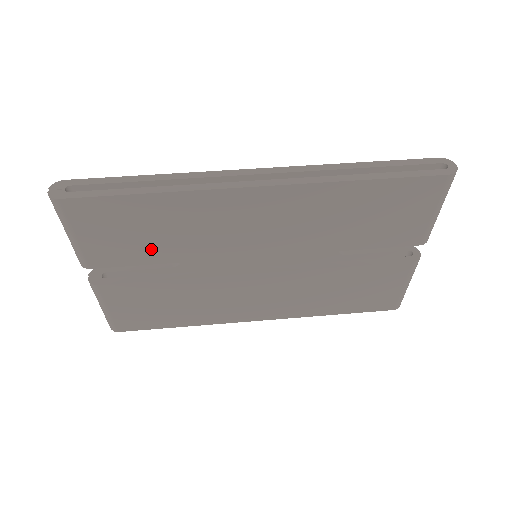
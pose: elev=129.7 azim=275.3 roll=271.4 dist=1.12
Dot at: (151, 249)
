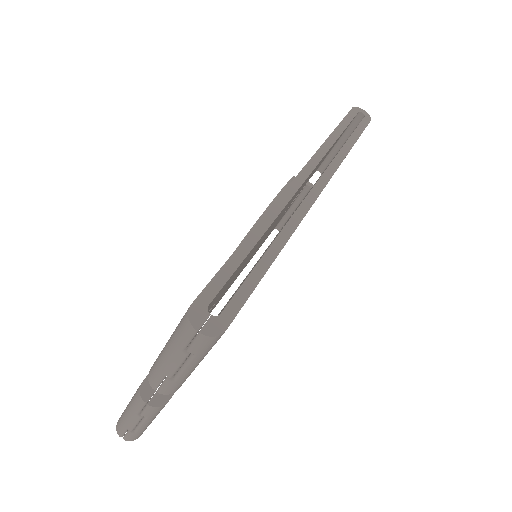
Dot at: occluded
